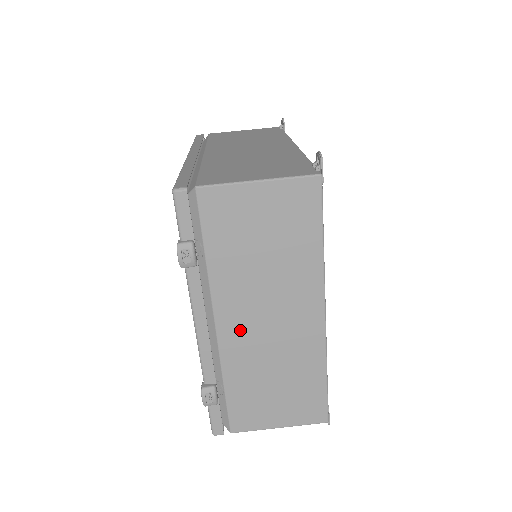
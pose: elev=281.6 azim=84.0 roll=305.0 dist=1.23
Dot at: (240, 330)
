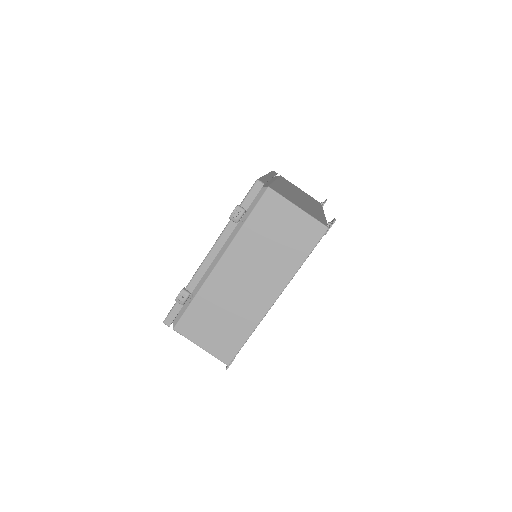
Dot at: (228, 274)
